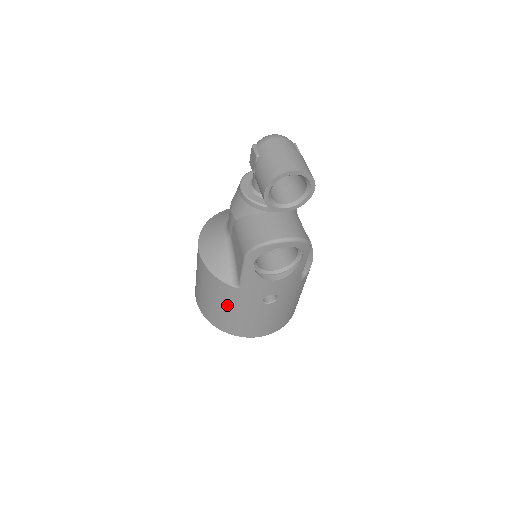
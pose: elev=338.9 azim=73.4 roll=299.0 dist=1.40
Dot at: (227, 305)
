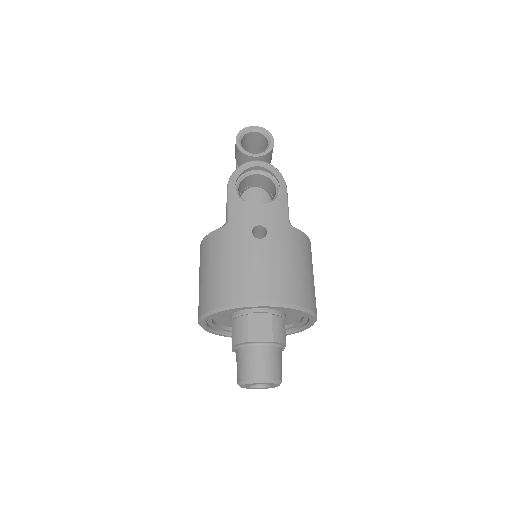
Dot at: (220, 258)
